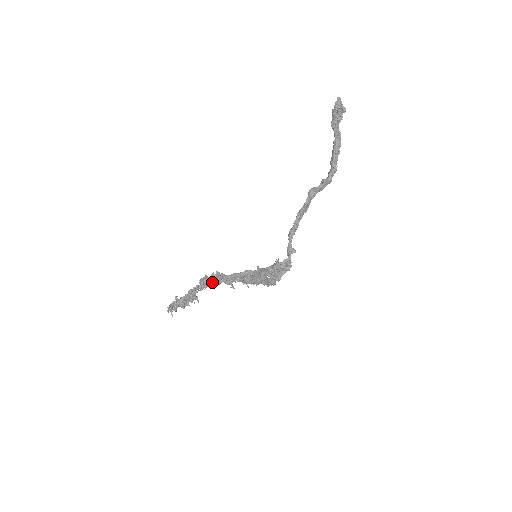
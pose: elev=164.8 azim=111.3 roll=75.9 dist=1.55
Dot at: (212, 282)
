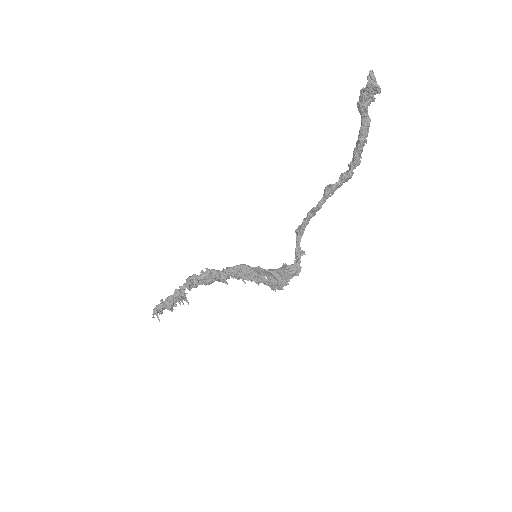
Dot at: (203, 282)
